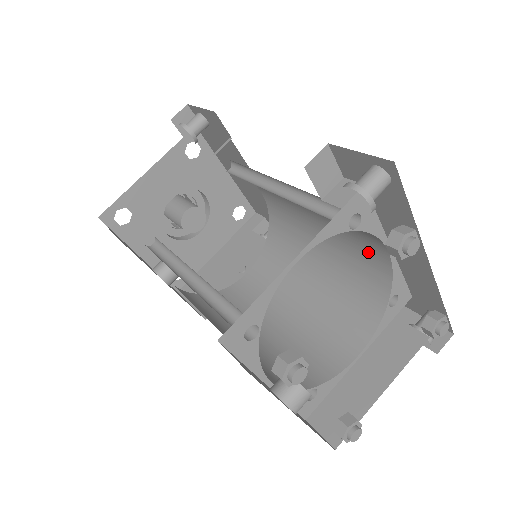
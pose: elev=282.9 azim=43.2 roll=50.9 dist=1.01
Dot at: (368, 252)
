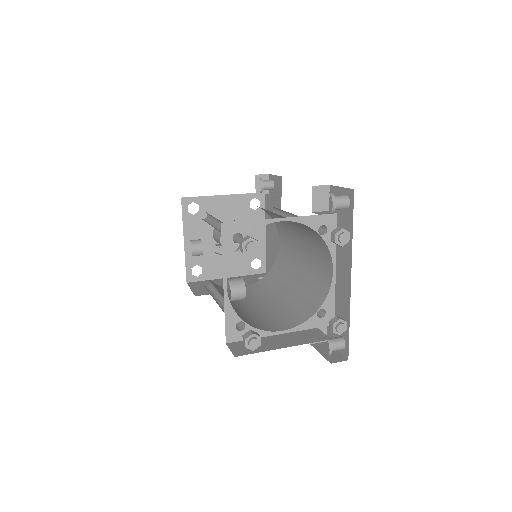
Dot at: (322, 277)
